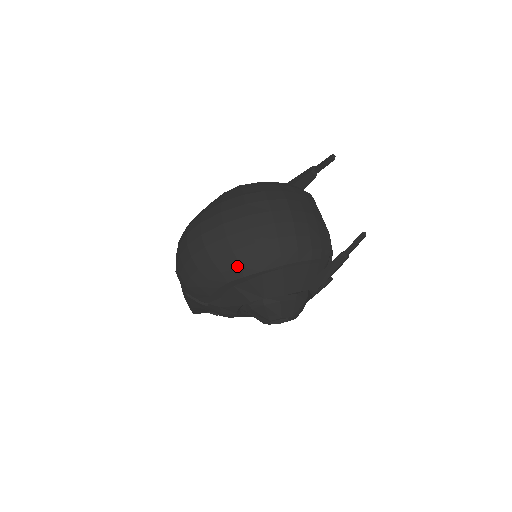
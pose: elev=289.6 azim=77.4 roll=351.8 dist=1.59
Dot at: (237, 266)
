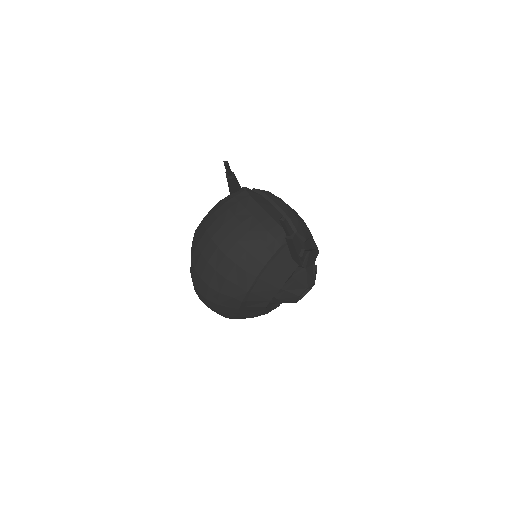
Dot at: (231, 299)
